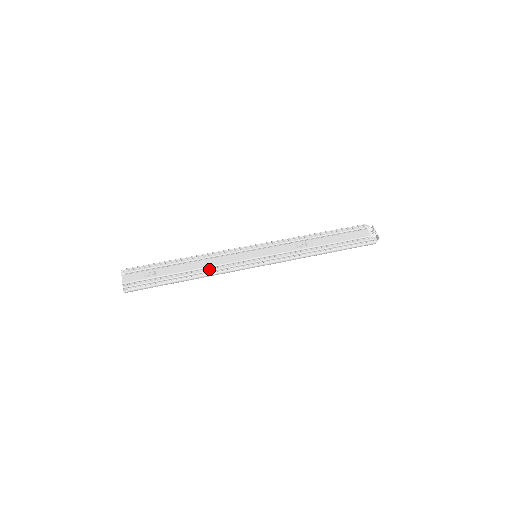
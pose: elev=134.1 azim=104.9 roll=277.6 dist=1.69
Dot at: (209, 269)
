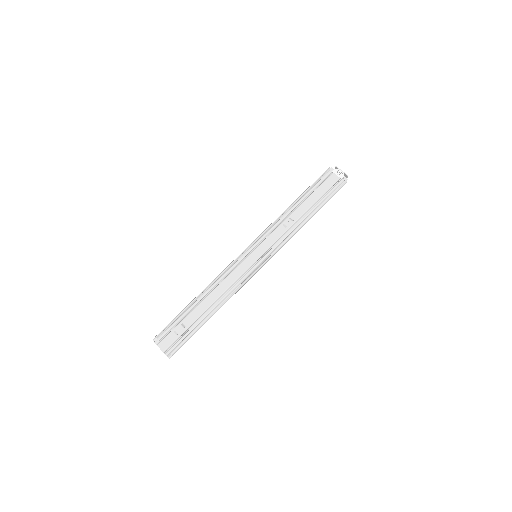
Dot at: (226, 294)
